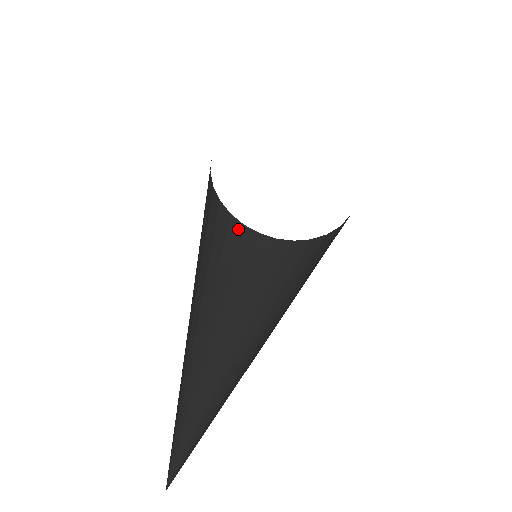
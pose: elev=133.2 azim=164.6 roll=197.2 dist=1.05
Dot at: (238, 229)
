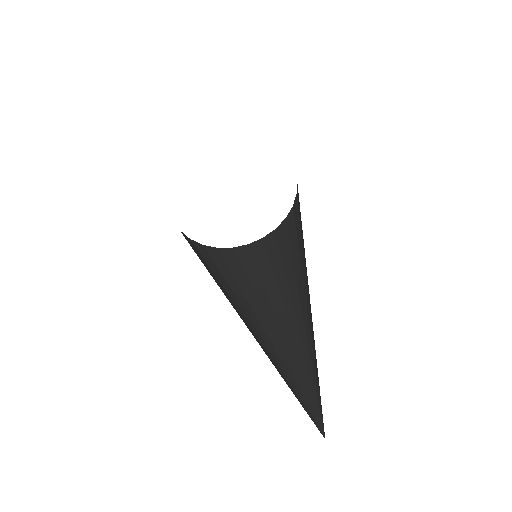
Dot at: occluded
